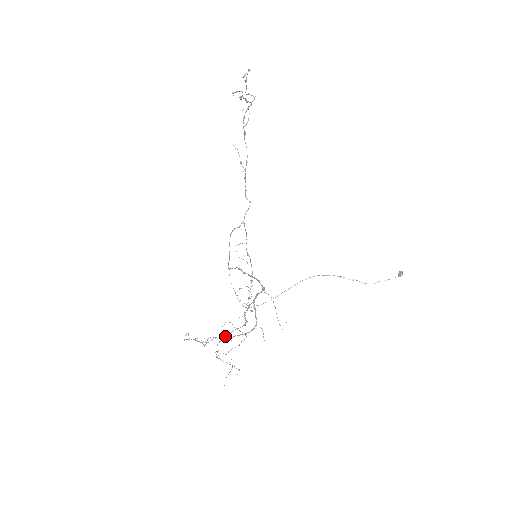
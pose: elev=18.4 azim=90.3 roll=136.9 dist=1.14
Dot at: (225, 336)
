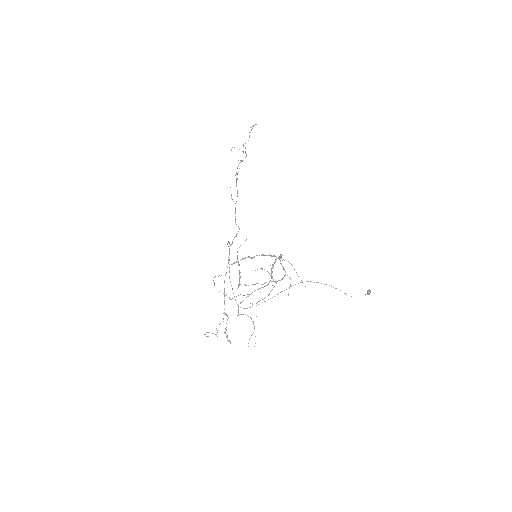
Dot at: occluded
